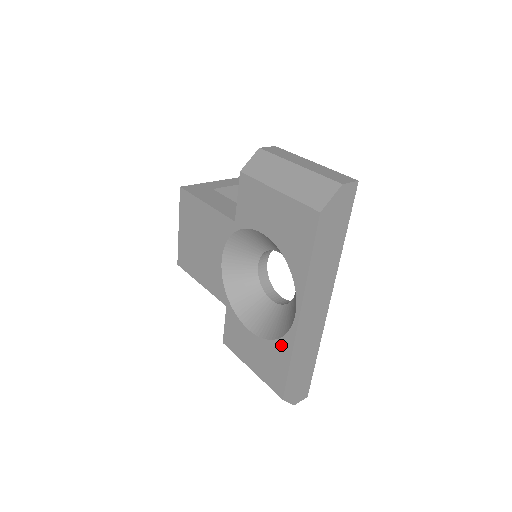
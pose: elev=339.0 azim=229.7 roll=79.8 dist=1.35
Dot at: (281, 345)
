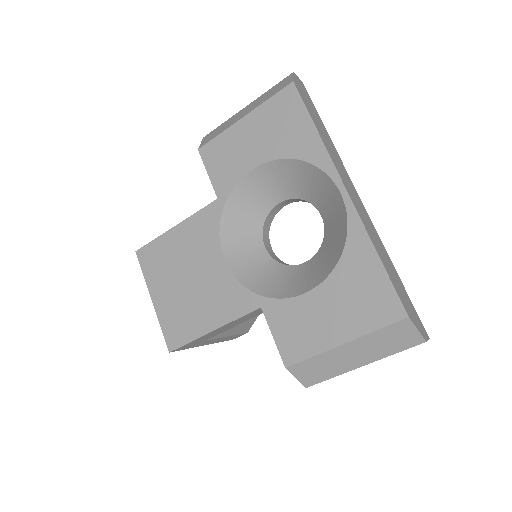
Dot at: (352, 249)
